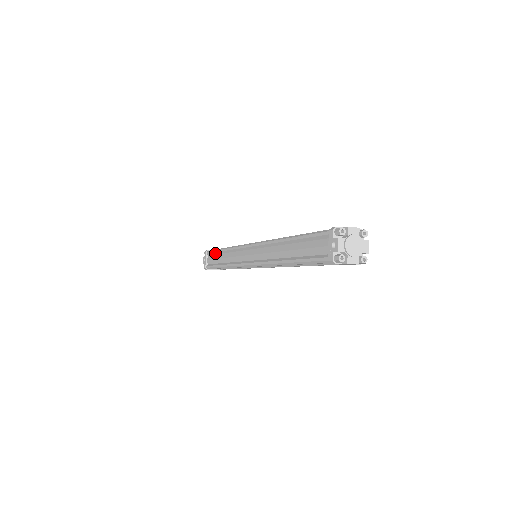
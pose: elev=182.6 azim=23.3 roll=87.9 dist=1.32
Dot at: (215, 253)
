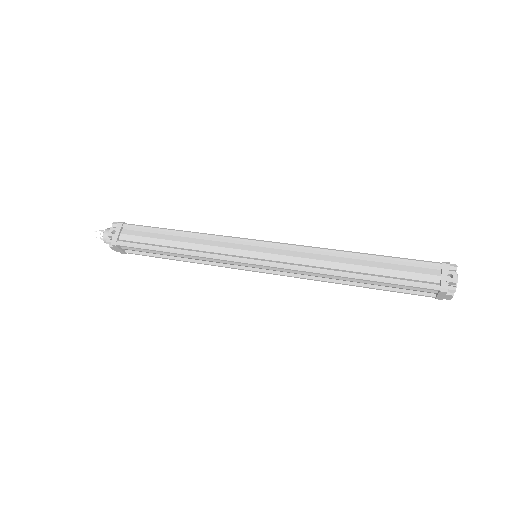
Dot at: (153, 231)
